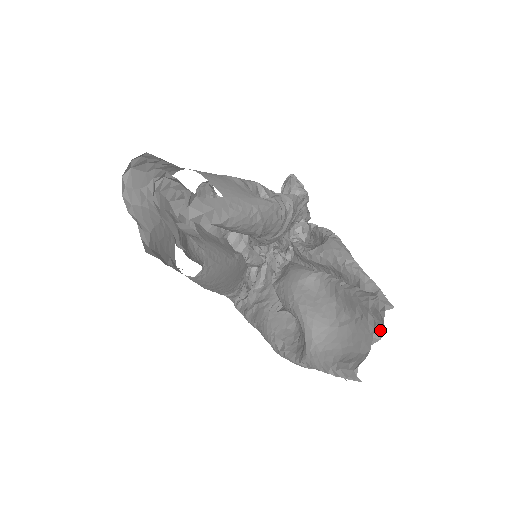
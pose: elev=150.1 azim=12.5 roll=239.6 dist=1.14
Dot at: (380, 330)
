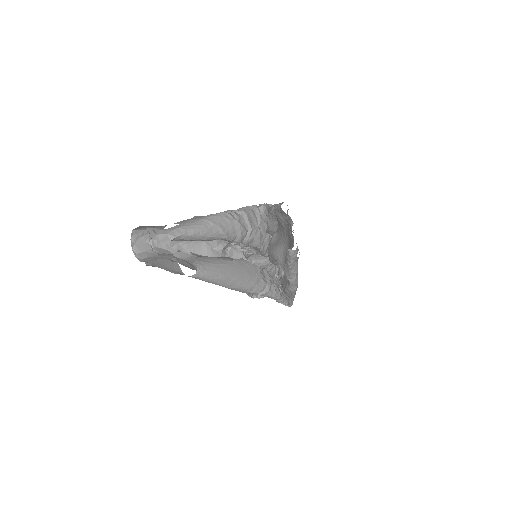
Dot at: (291, 220)
